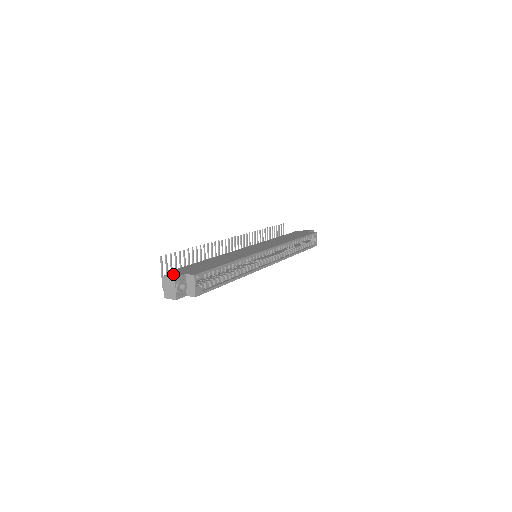
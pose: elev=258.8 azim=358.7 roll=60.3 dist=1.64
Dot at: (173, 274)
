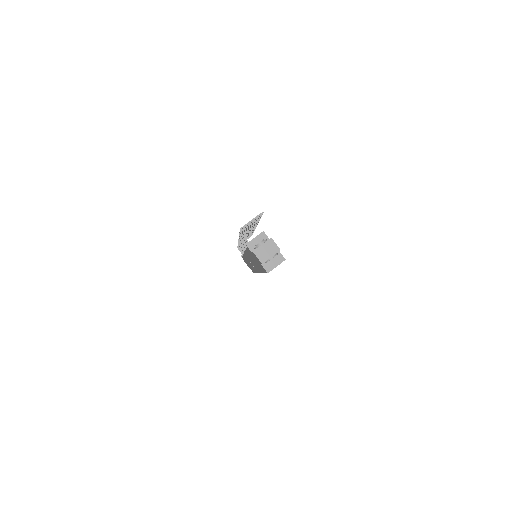
Dot at: occluded
